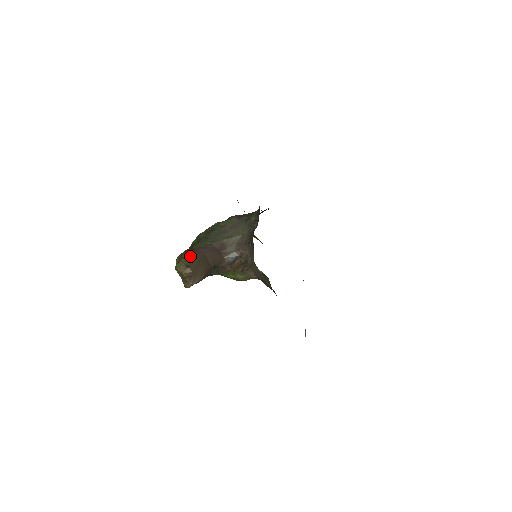
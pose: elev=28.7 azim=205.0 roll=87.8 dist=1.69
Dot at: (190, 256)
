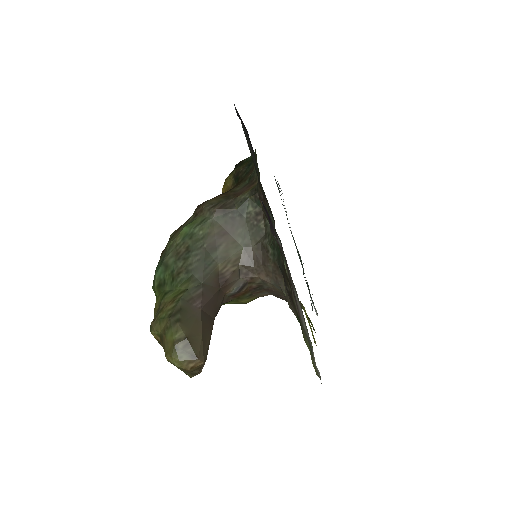
Dot at: (187, 333)
